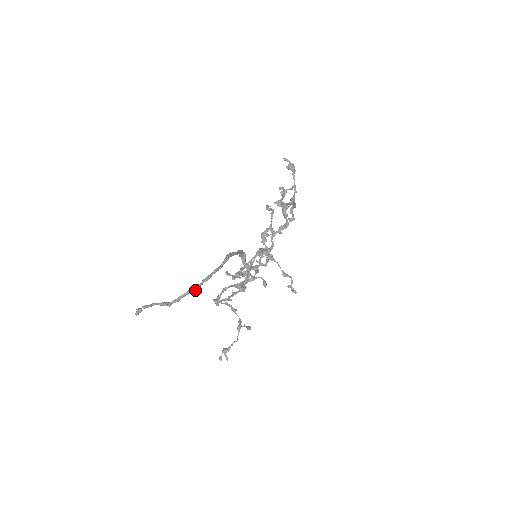
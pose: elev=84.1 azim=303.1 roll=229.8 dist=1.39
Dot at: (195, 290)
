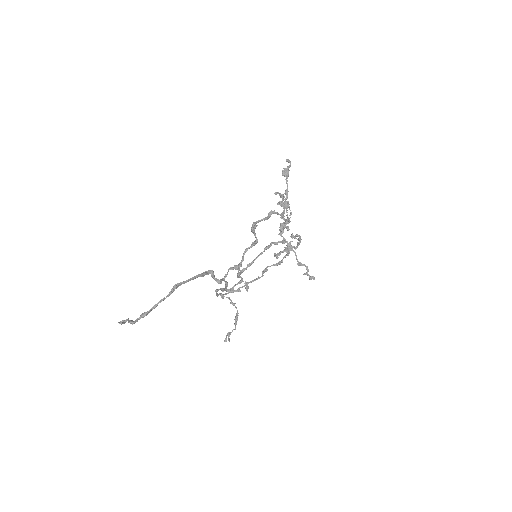
Dot at: occluded
